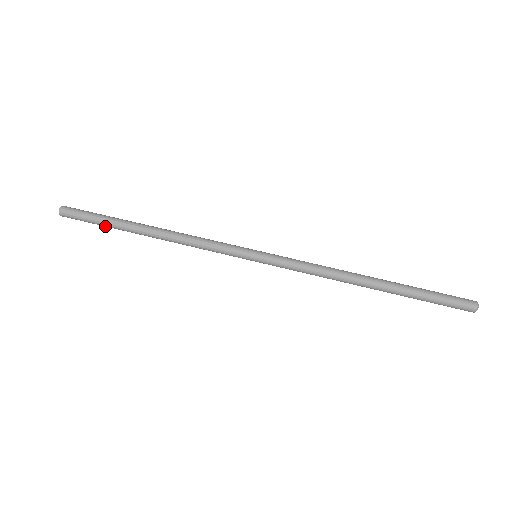
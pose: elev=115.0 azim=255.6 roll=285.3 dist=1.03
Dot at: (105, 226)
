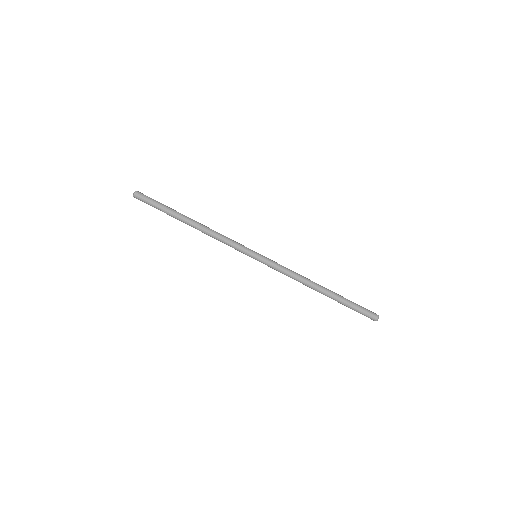
Dot at: occluded
